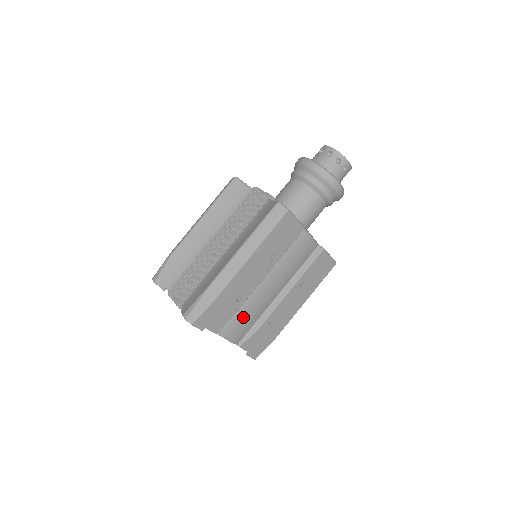
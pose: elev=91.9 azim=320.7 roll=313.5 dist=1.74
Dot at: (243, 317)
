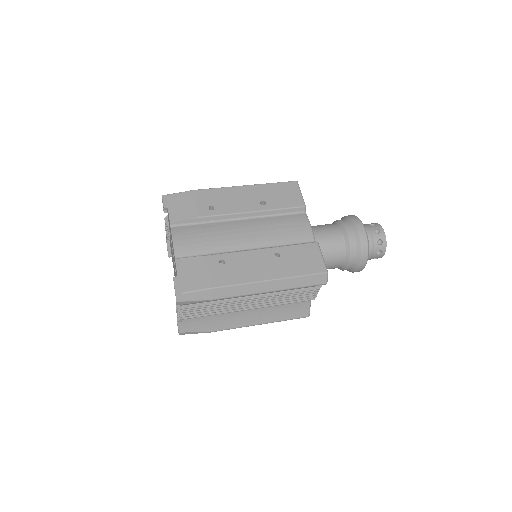
Dot at: (202, 234)
